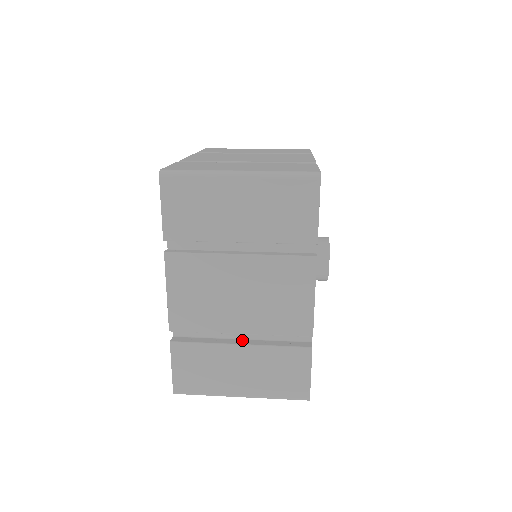
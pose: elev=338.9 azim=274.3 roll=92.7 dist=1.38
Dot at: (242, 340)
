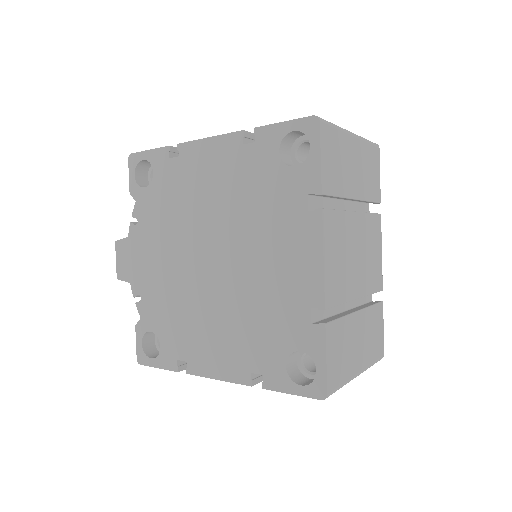
Dot at: (348, 311)
